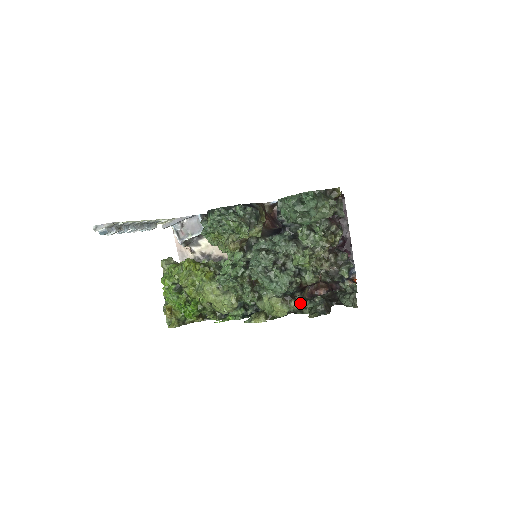
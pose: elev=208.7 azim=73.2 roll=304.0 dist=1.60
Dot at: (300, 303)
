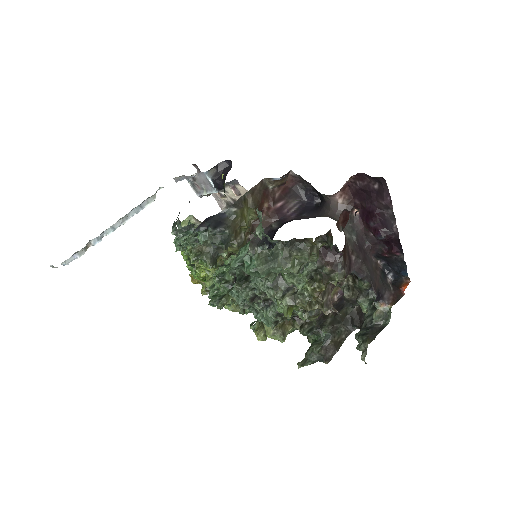
Dot at: (300, 333)
